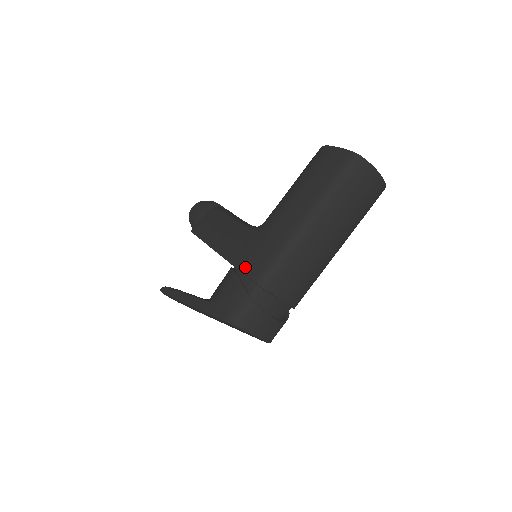
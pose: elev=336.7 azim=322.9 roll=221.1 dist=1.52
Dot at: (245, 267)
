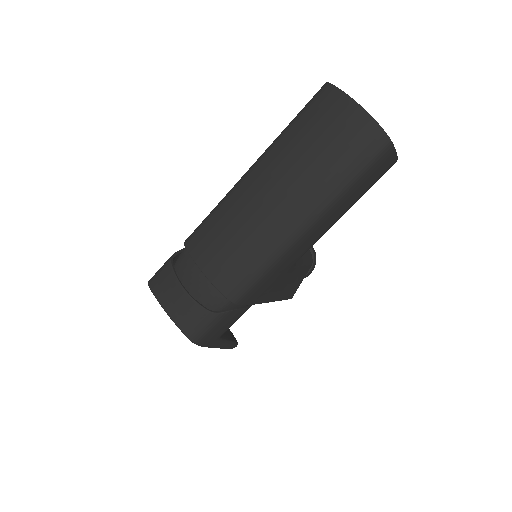
Dot at: occluded
